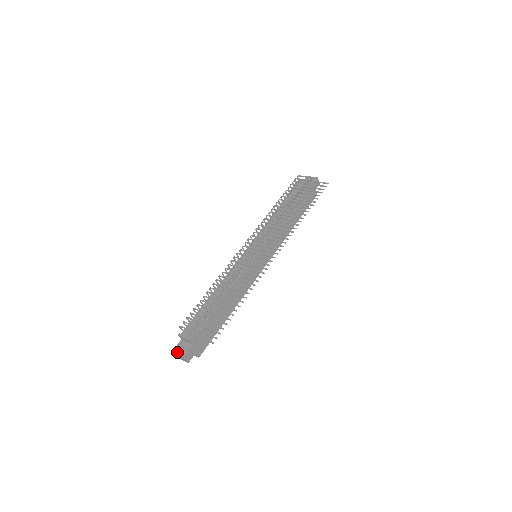
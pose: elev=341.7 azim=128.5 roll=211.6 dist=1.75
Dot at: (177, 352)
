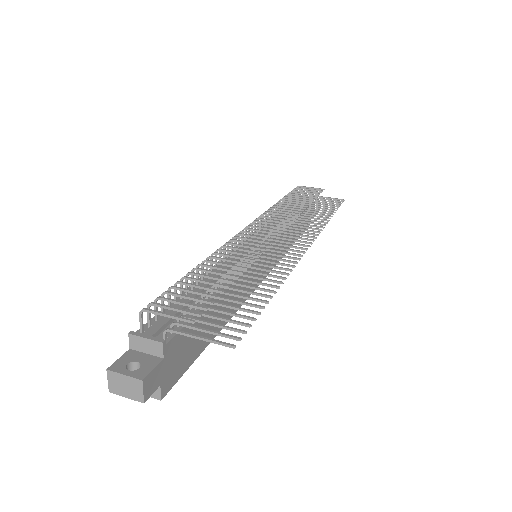
Dot at: (122, 370)
